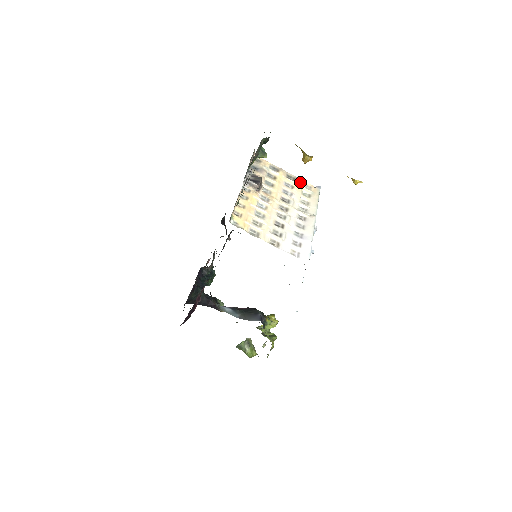
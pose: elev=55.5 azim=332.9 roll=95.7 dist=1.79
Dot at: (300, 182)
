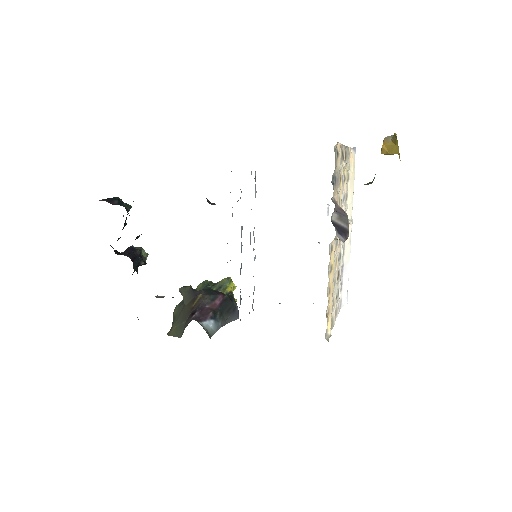
Dot at: occluded
